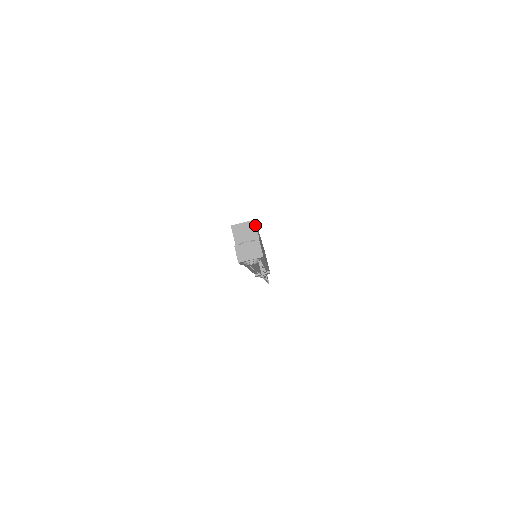
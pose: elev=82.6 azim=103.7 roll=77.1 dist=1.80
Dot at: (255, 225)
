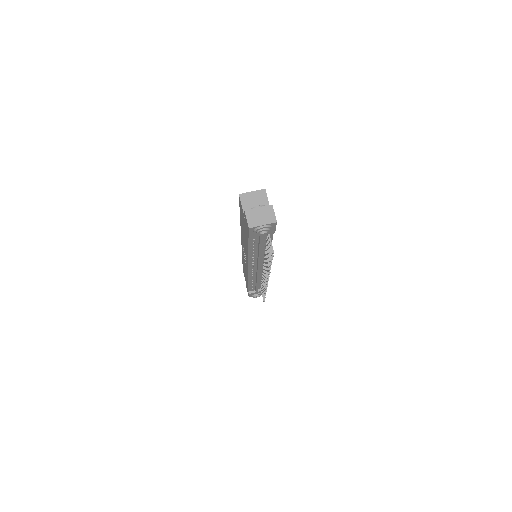
Dot at: (266, 194)
